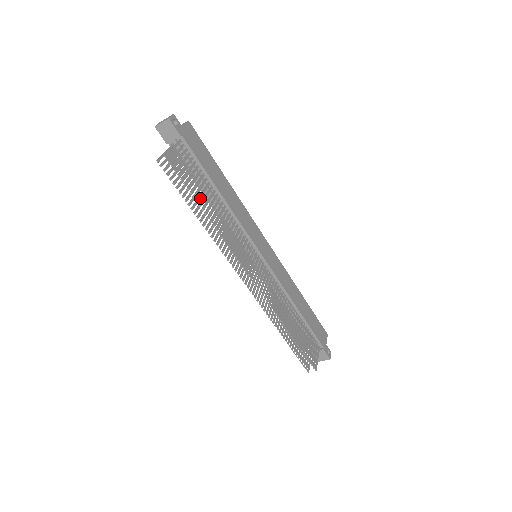
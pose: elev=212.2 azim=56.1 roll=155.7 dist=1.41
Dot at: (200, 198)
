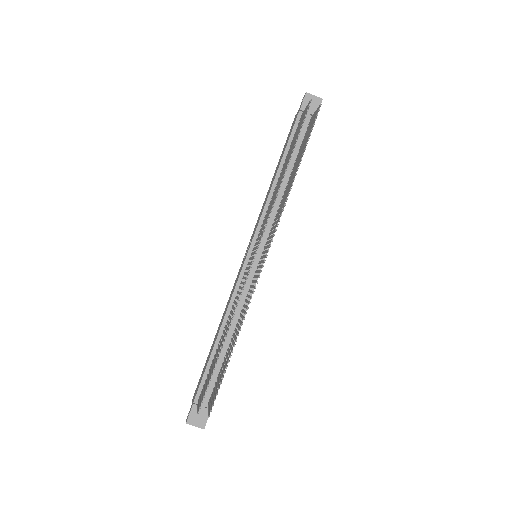
Dot at: occluded
